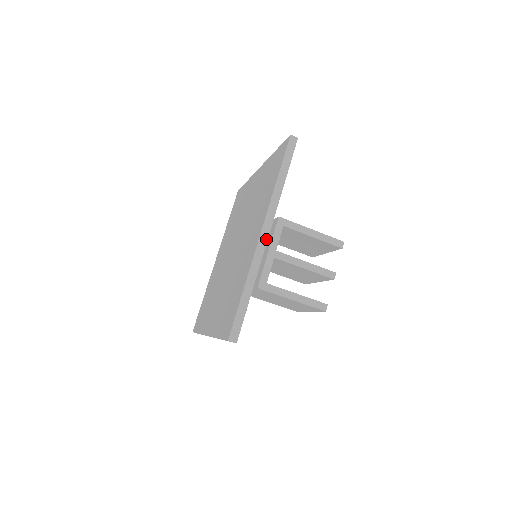
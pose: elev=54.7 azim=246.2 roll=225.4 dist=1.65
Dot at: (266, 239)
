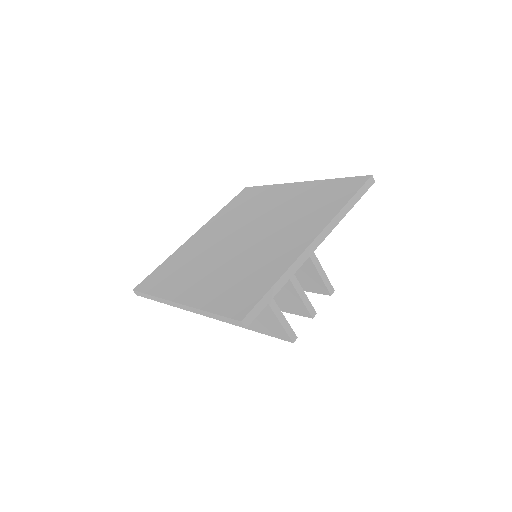
Dot at: (315, 248)
